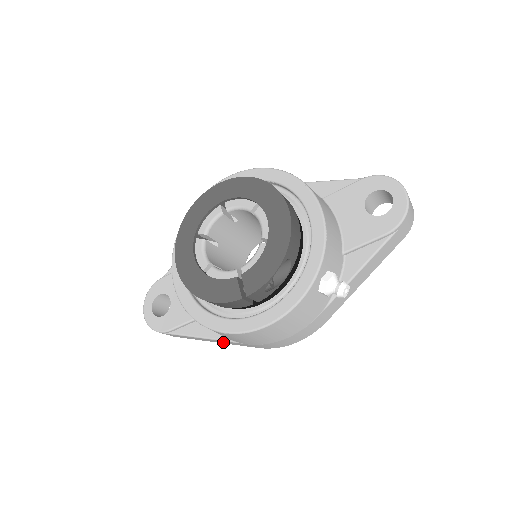
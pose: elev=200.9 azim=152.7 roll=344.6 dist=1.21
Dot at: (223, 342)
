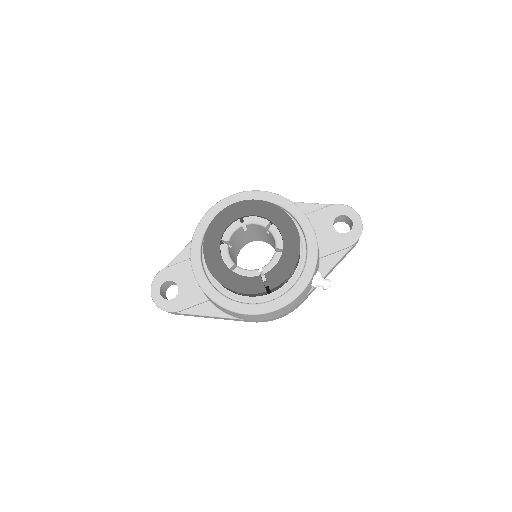
Dot at: occluded
